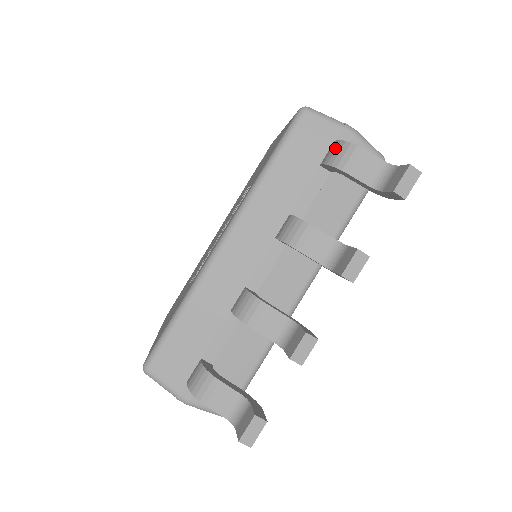
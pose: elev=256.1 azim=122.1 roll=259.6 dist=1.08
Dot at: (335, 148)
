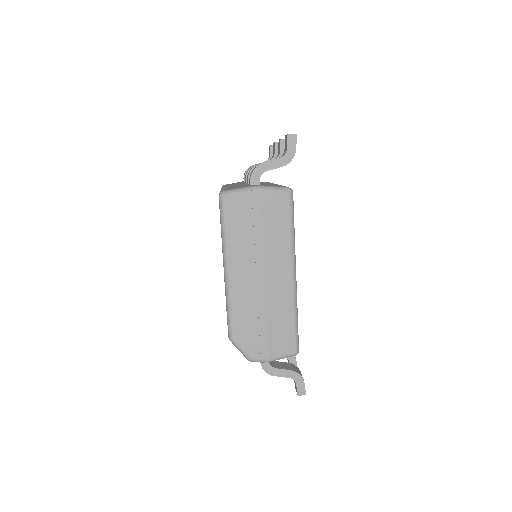
Dot at: occluded
